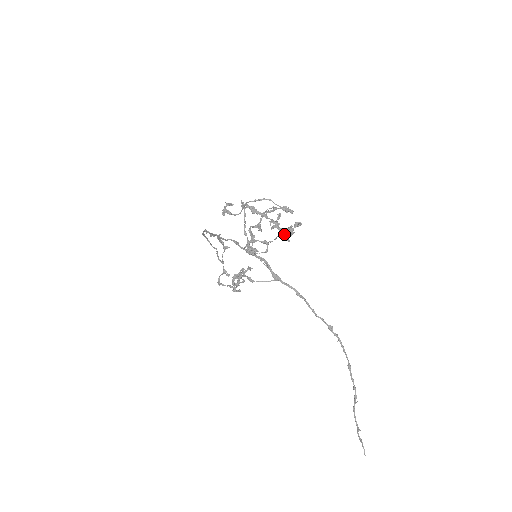
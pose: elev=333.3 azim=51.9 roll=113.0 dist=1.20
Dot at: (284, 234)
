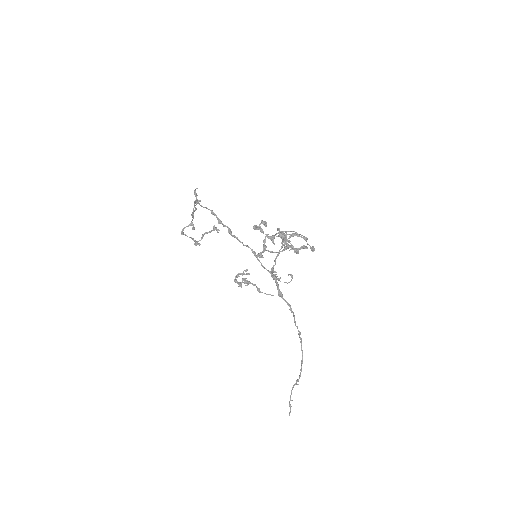
Dot at: (287, 248)
